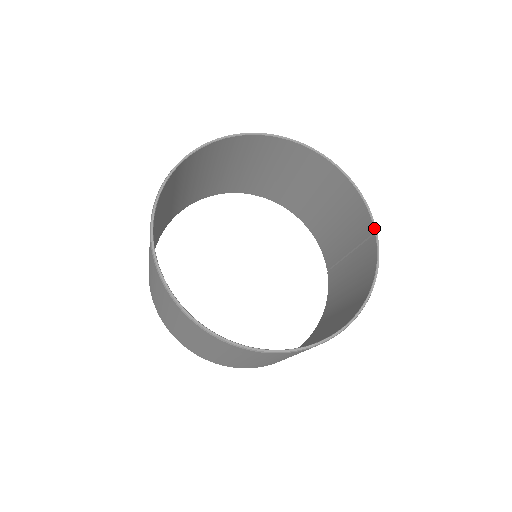
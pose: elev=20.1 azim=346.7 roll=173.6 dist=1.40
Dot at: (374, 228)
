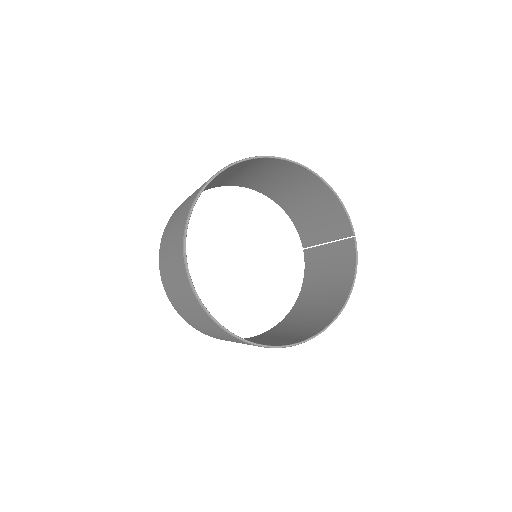
Dot at: (353, 232)
